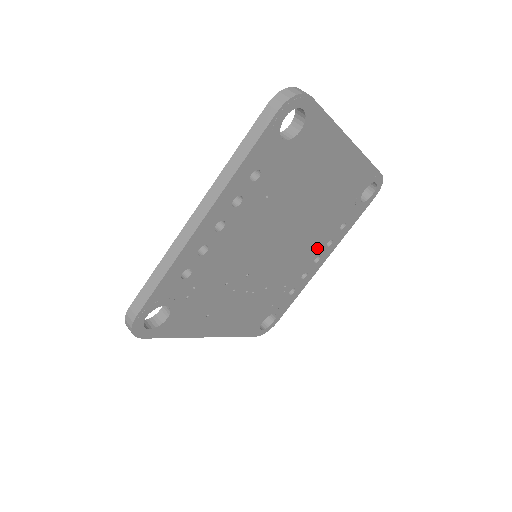
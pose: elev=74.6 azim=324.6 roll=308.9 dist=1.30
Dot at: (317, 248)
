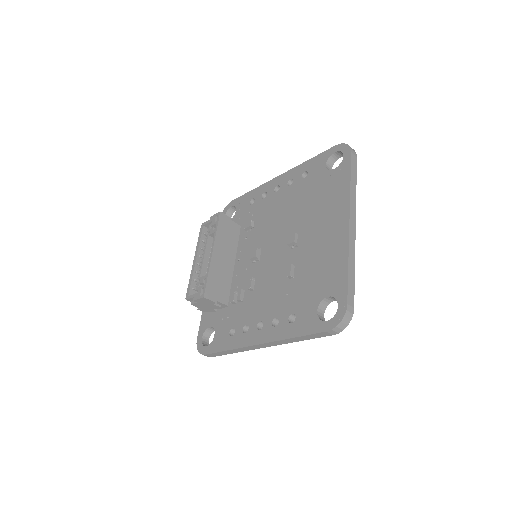
Dot at: occluded
